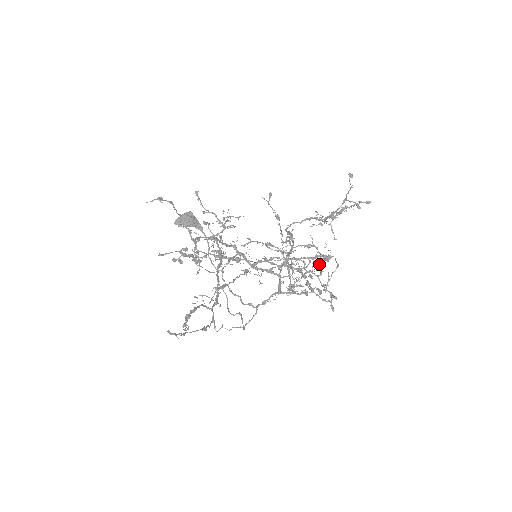
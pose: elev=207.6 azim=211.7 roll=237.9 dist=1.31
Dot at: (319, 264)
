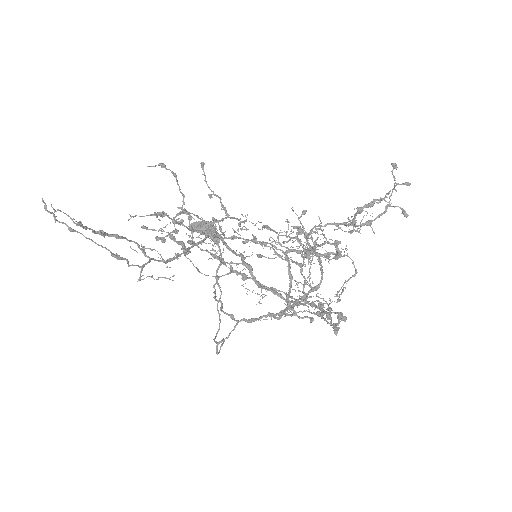
Dot at: (316, 243)
